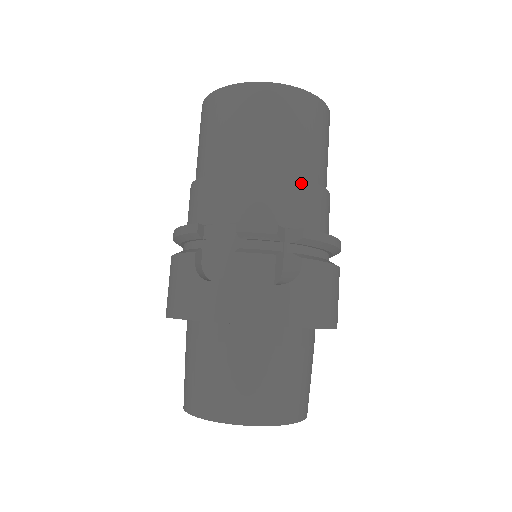
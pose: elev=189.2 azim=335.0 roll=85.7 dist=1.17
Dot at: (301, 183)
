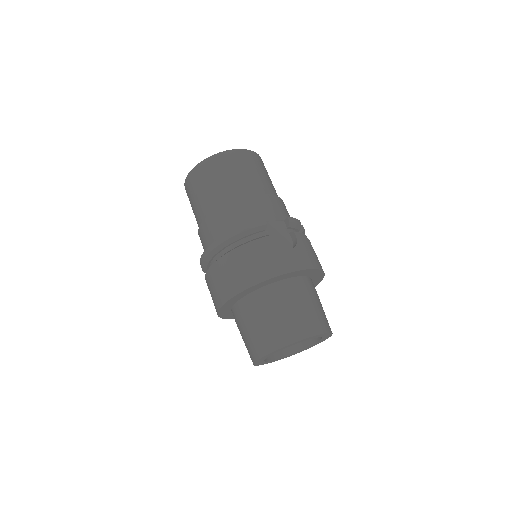
Dot at: occluded
